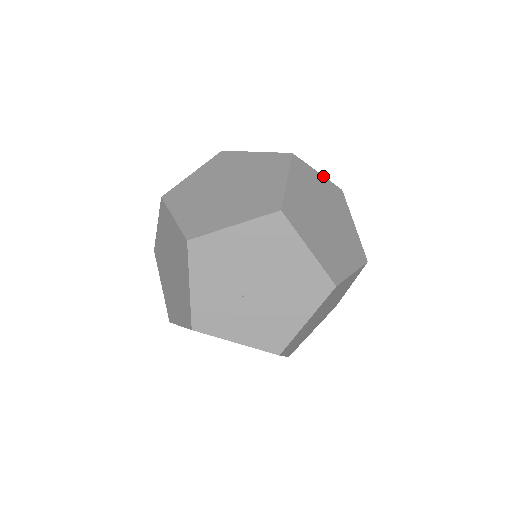
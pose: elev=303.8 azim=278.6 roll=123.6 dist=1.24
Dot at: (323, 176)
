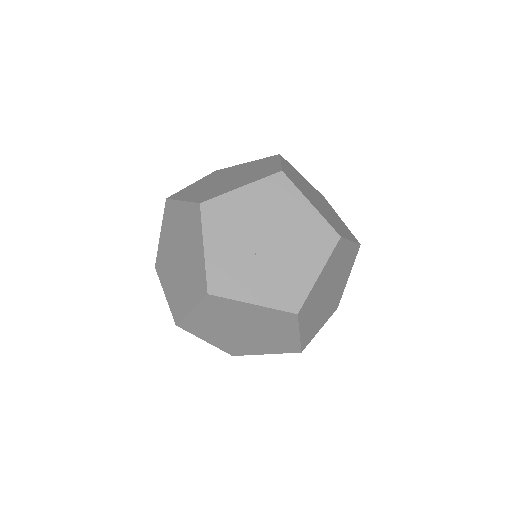
Dot at: occluded
